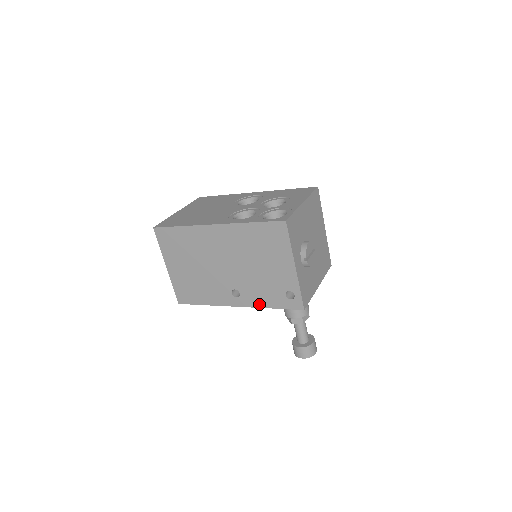
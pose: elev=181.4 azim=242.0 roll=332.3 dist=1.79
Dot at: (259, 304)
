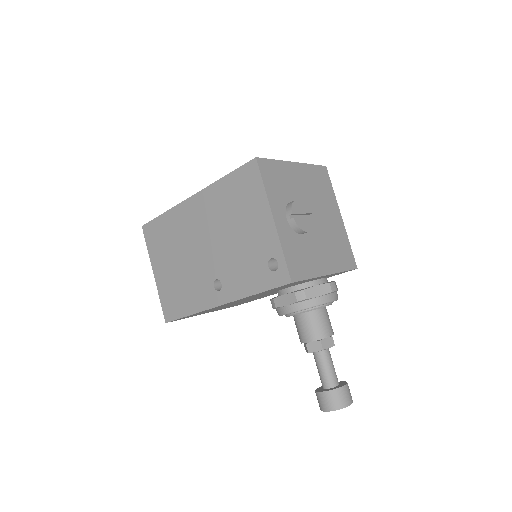
Dot at: (242, 292)
